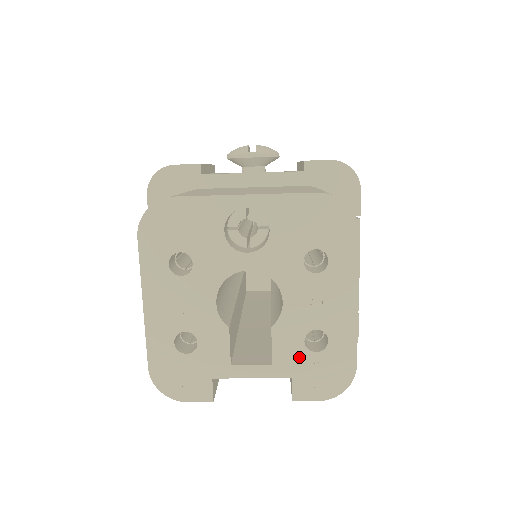
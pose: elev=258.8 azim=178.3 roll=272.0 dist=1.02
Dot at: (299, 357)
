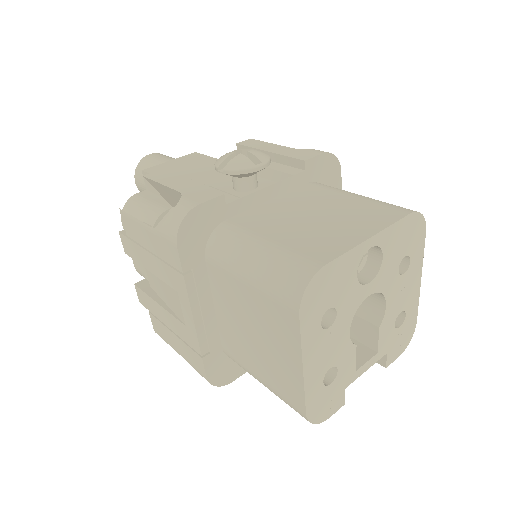
Dot at: (391, 337)
